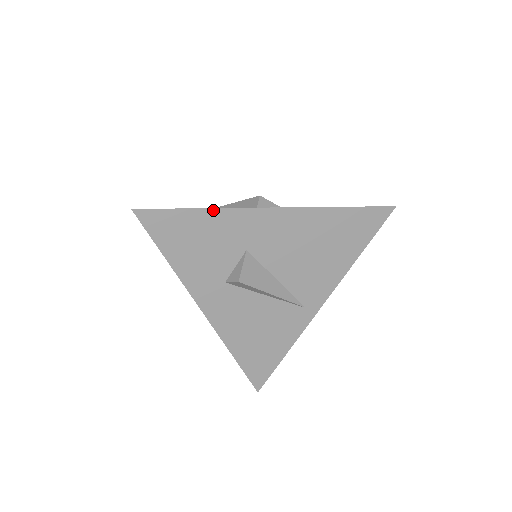
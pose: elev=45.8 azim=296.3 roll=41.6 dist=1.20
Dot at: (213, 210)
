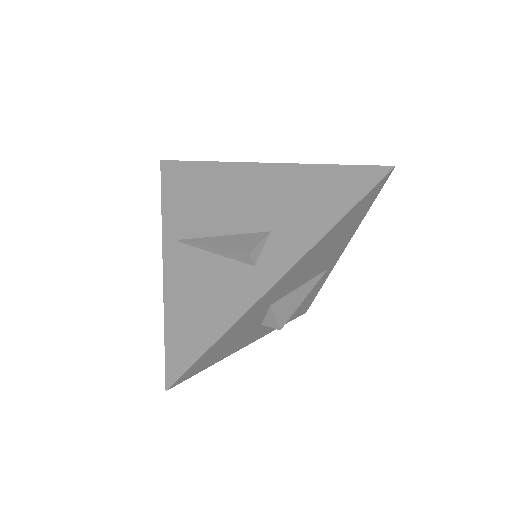
Dot at: (232, 327)
